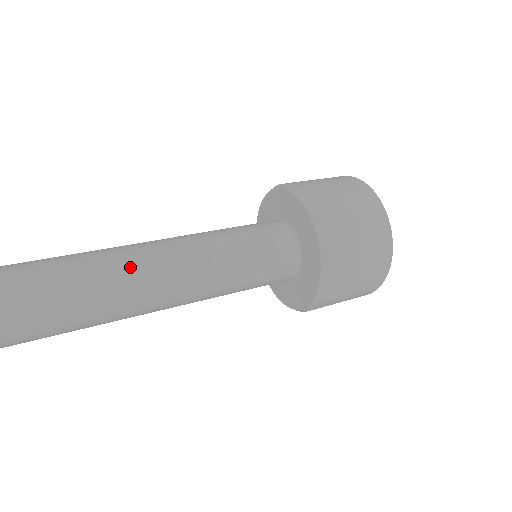
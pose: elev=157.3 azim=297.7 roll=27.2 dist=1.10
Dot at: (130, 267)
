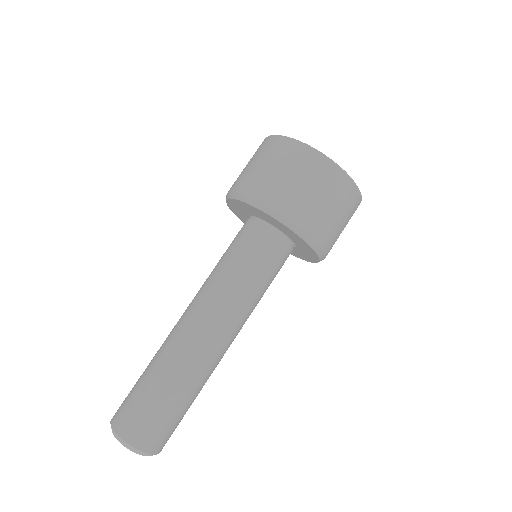
Dot at: (200, 362)
